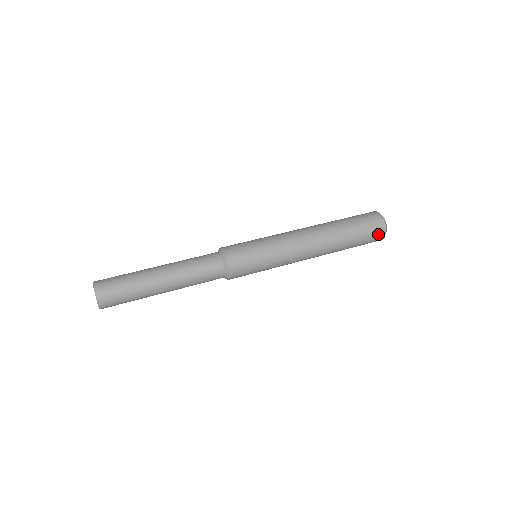
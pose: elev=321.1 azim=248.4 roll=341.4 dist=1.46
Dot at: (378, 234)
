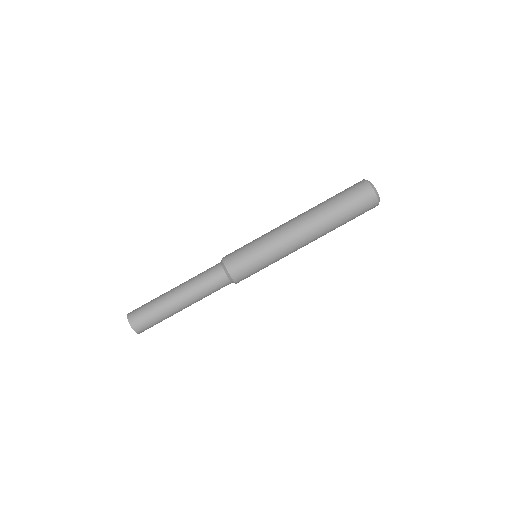
Dot at: (370, 207)
